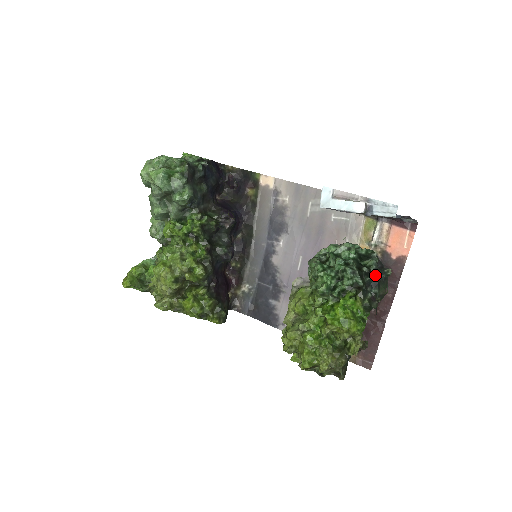
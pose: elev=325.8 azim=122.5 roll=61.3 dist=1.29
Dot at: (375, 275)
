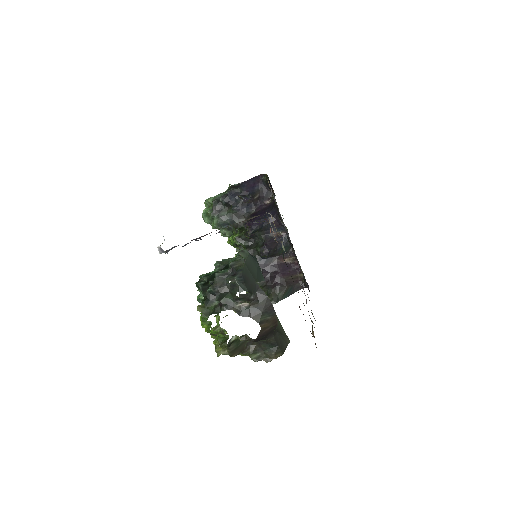
Dot at: (212, 287)
